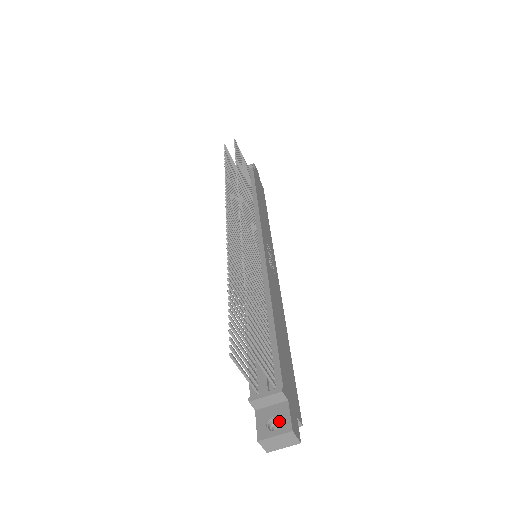
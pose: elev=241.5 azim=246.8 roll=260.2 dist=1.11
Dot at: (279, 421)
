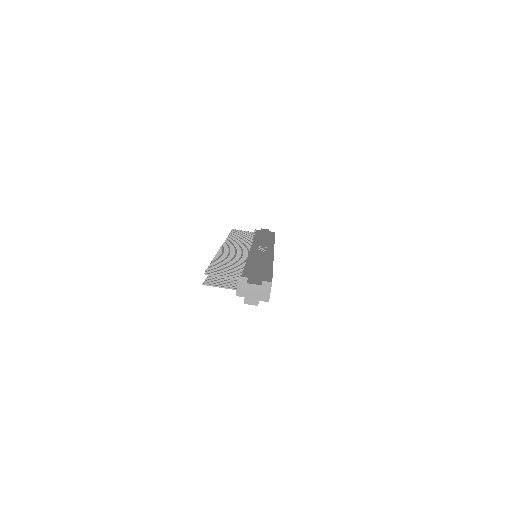
Dot at: occluded
